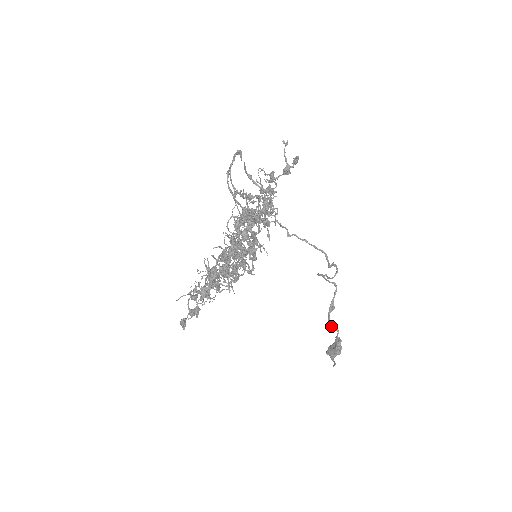
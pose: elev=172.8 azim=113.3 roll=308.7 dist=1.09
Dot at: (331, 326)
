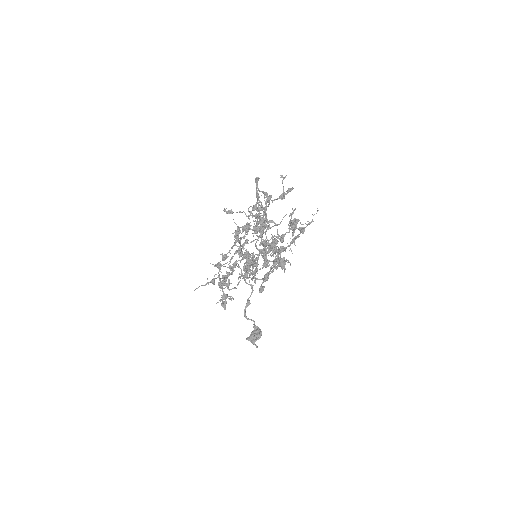
Dot at: (248, 318)
